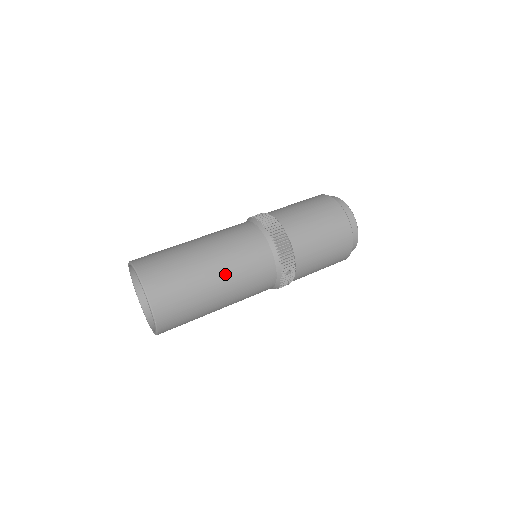
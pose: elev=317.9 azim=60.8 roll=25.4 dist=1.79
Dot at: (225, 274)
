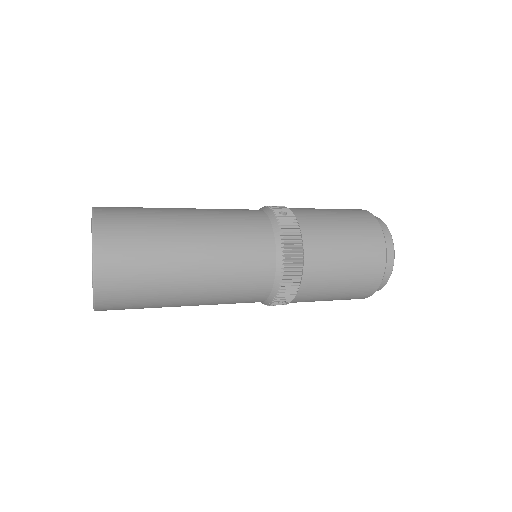
Dot at: occluded
